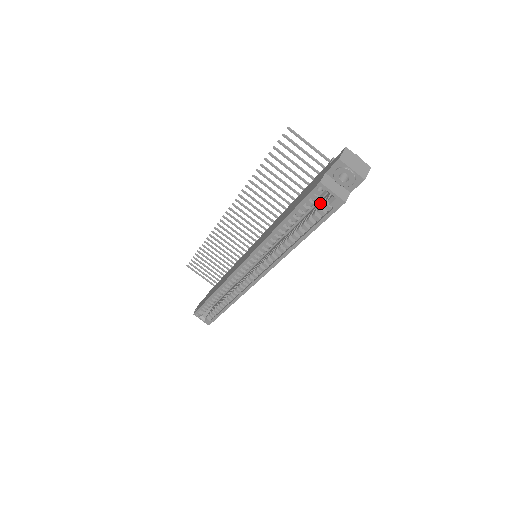
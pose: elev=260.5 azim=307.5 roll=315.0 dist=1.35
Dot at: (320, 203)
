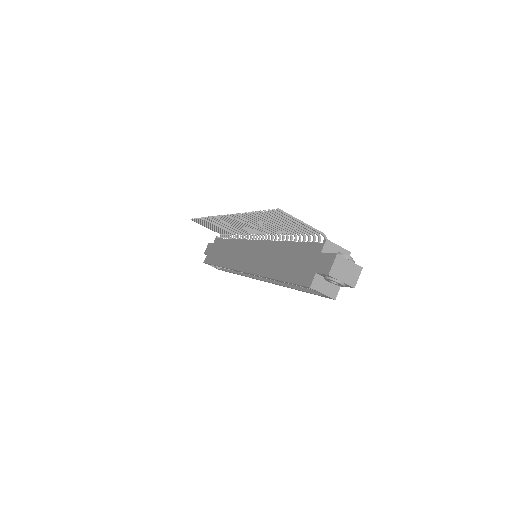
Dot at: occluded
